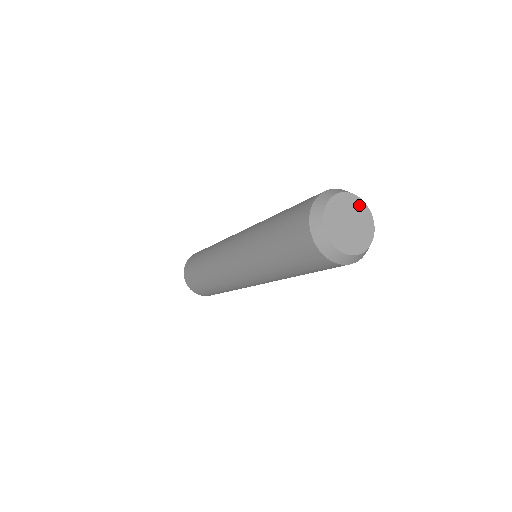
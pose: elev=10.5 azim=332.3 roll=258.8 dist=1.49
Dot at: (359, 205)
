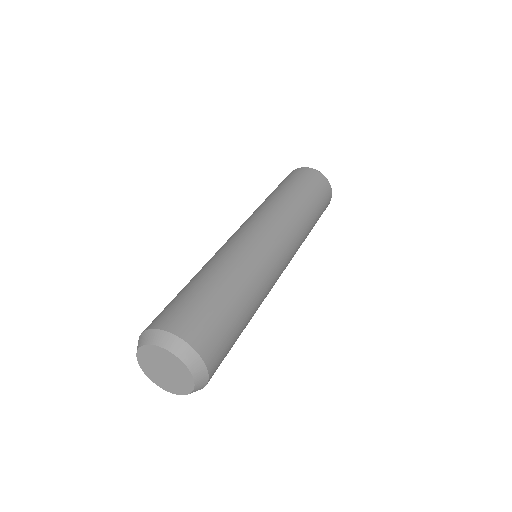
Dot at: (181, 367)
